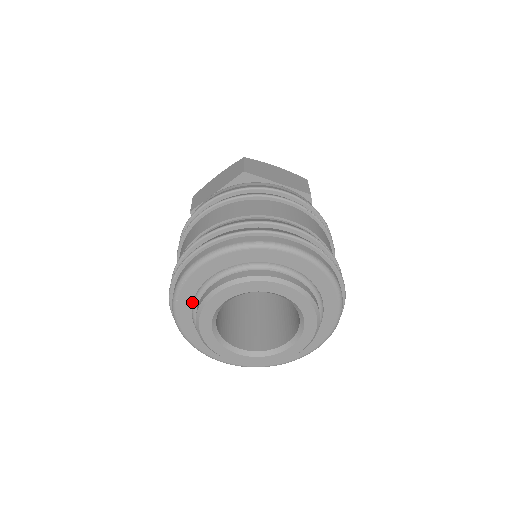
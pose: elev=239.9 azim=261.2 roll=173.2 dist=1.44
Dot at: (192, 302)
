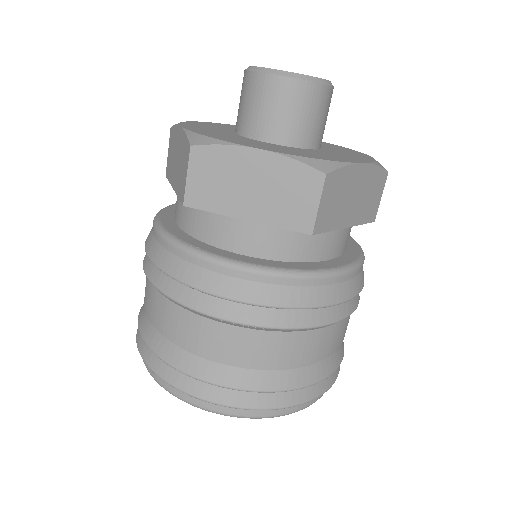
Dot at: occluded
